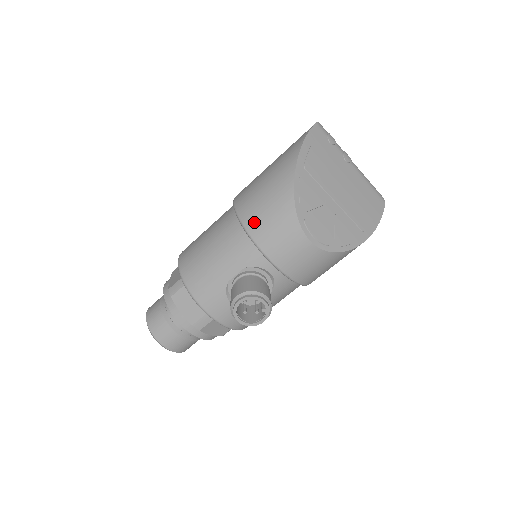
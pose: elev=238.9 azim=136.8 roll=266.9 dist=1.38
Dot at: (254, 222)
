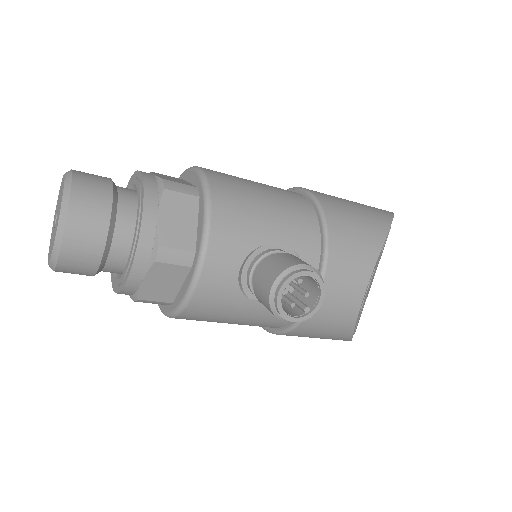
Dot at: (338, 222)
